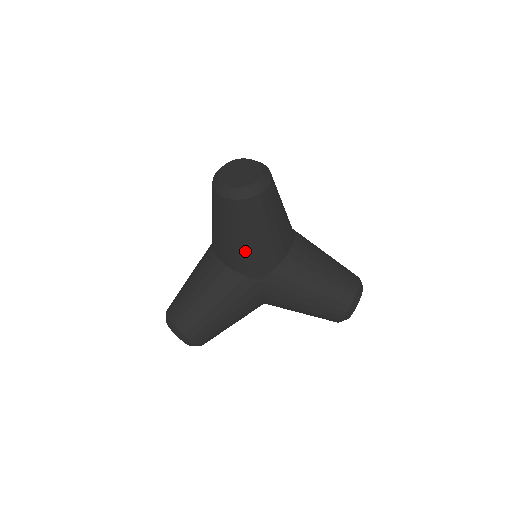
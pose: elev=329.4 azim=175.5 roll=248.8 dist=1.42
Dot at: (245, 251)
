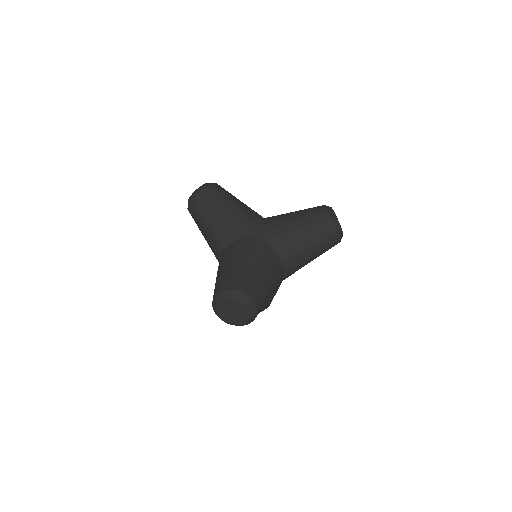
Dot at: occluded
